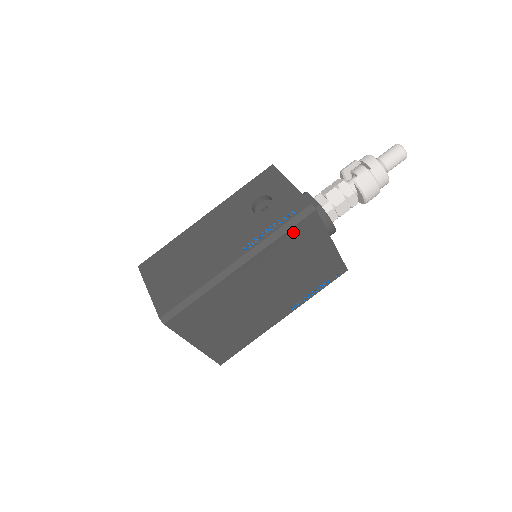
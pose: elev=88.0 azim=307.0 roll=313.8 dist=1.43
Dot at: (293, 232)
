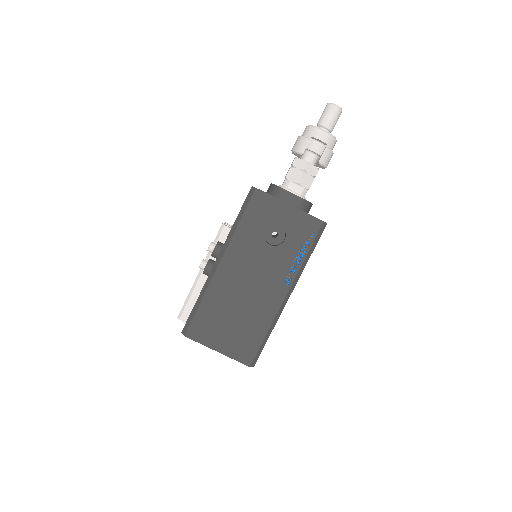
Dot at: (314, 247)
